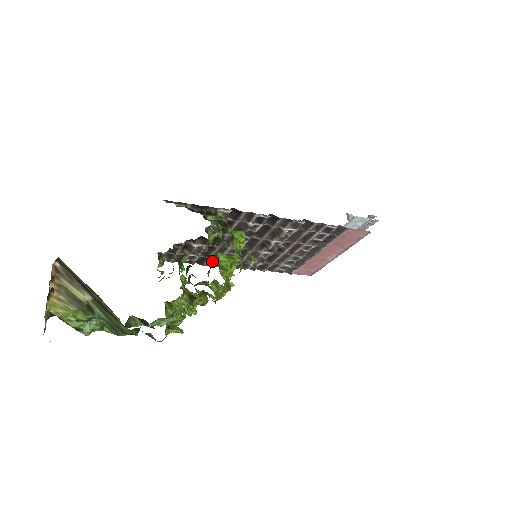
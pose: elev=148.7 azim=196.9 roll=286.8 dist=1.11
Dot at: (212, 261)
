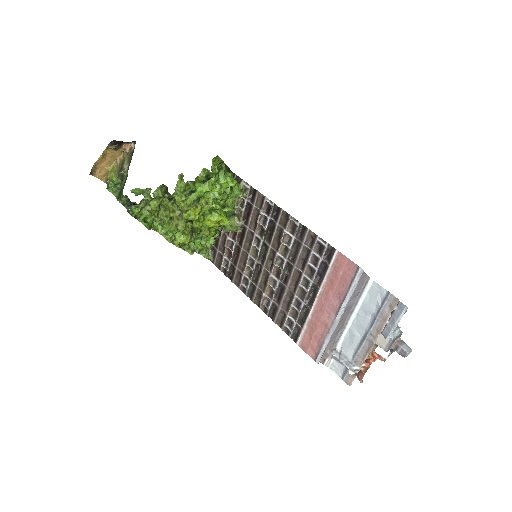
Dot at: (239, 279)
